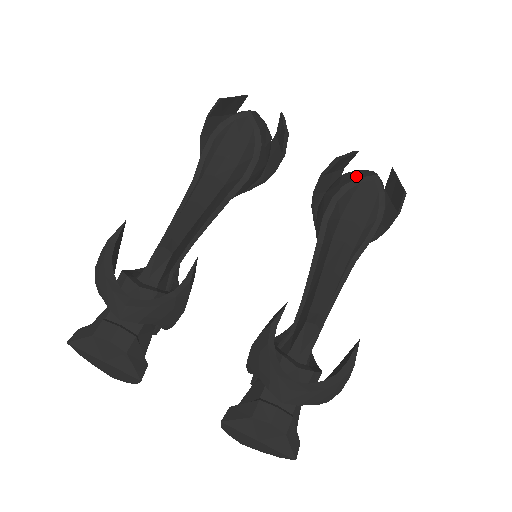
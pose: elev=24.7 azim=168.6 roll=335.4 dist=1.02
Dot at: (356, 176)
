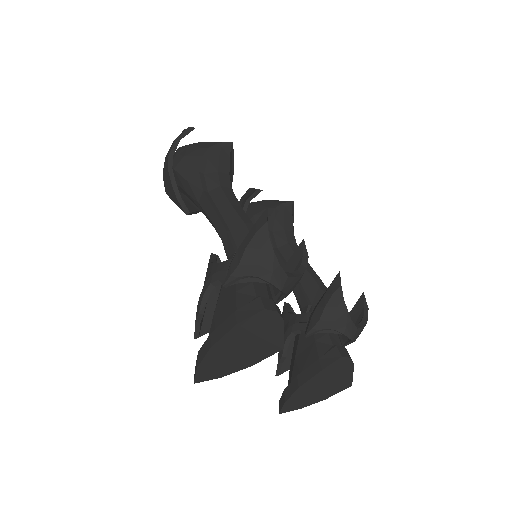
Dot at: (278, 202)
